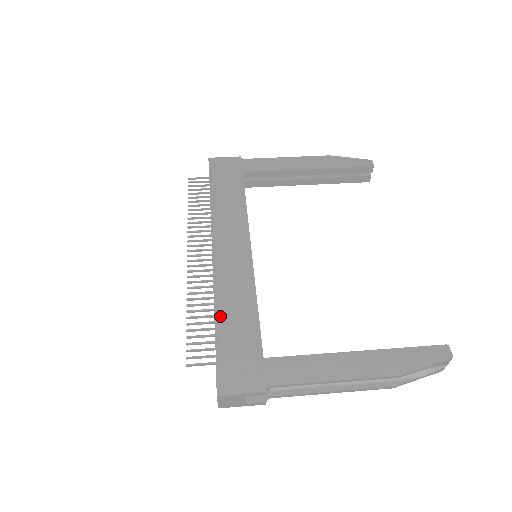
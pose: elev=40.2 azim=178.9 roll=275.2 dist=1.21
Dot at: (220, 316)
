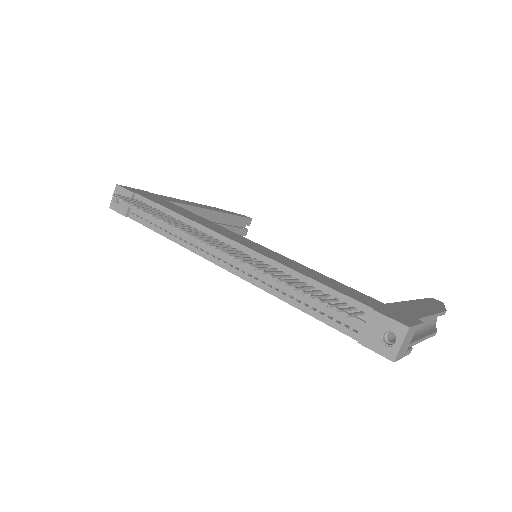
Dot at: (314, 279)
